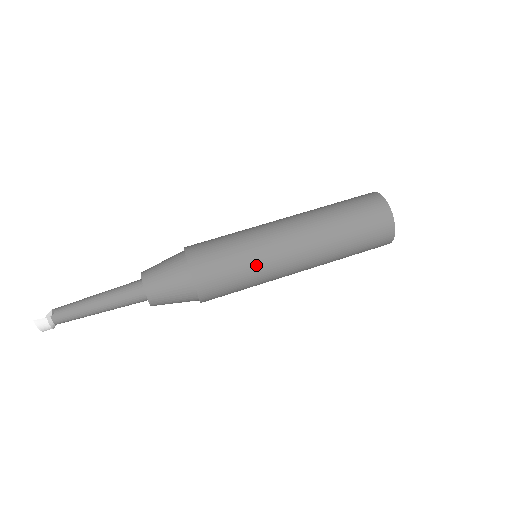
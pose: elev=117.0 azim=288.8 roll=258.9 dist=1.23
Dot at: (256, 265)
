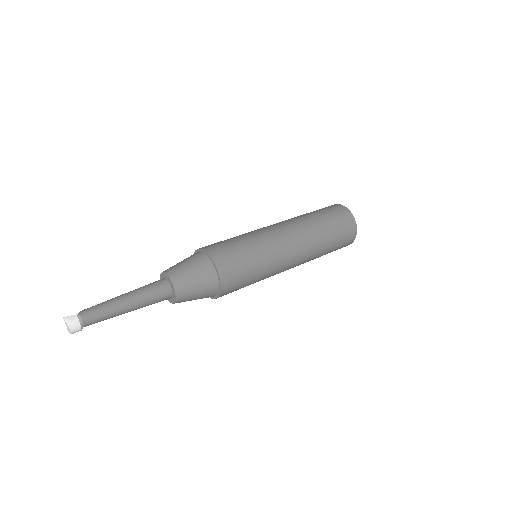
Dot at: (262, 249)
